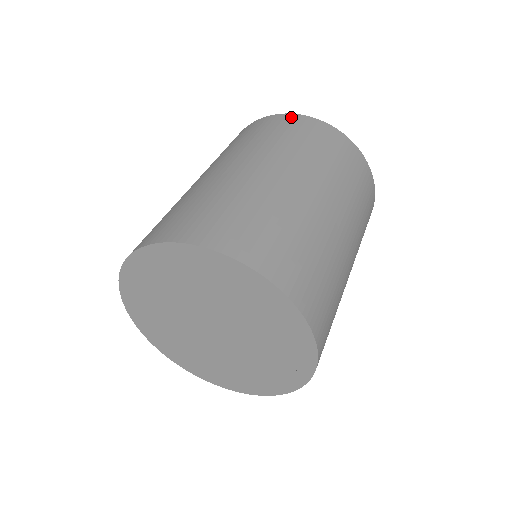
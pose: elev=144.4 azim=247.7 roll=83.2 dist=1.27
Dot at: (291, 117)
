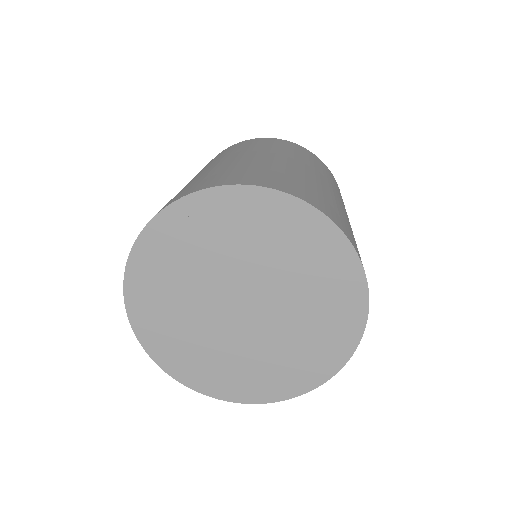
Dot at: (255, 139)
